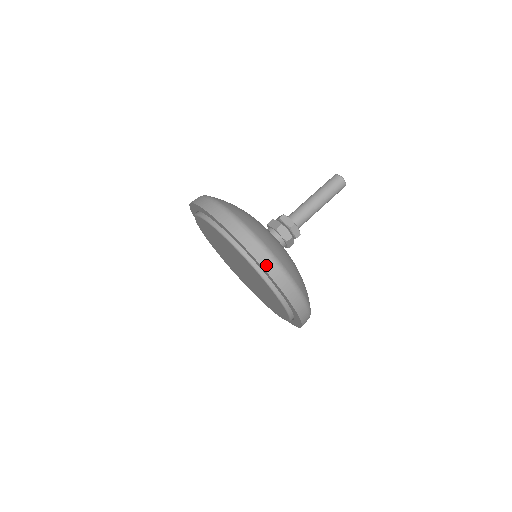
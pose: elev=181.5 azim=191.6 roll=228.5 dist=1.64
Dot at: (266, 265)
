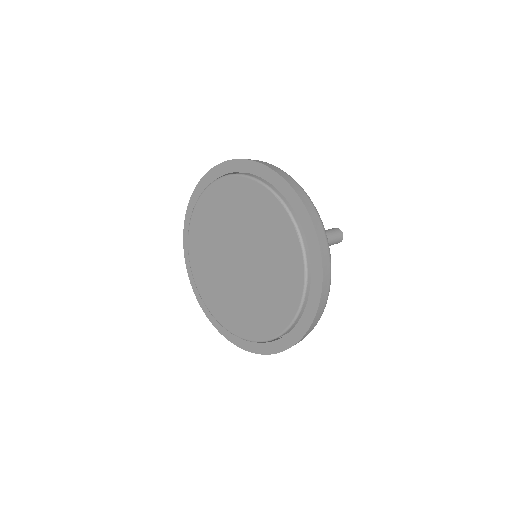
Dot at: (284, 176)
